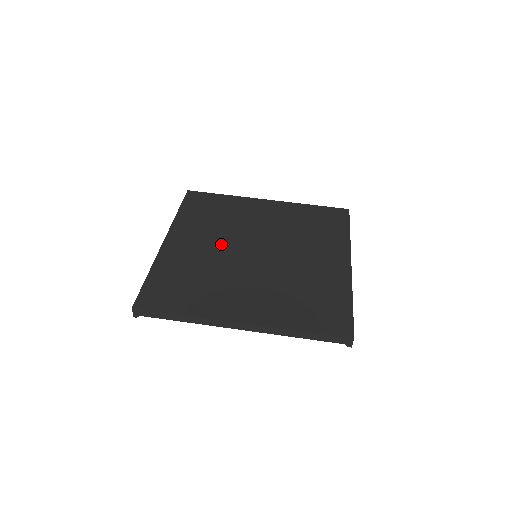
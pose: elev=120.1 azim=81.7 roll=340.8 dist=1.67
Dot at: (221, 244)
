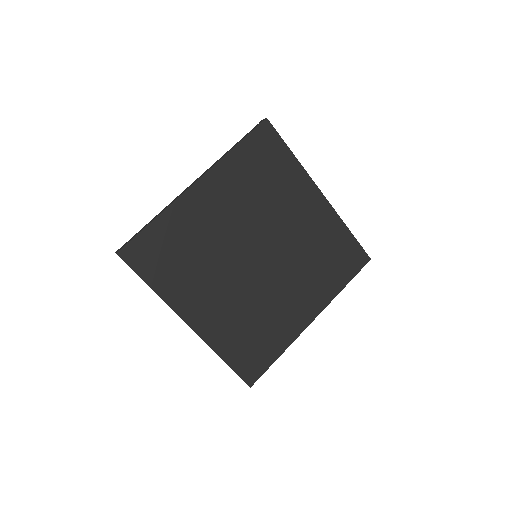
Dot at: (229, 280)
